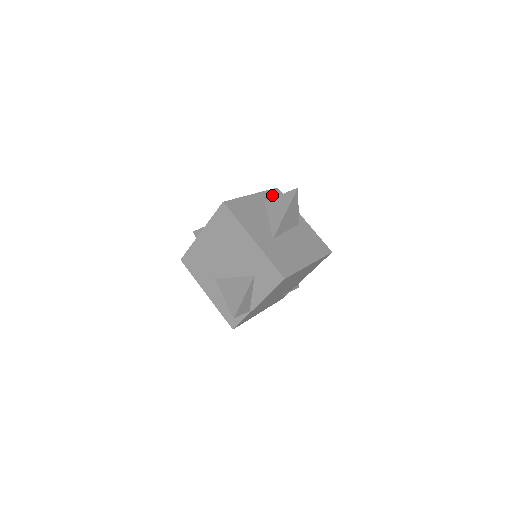
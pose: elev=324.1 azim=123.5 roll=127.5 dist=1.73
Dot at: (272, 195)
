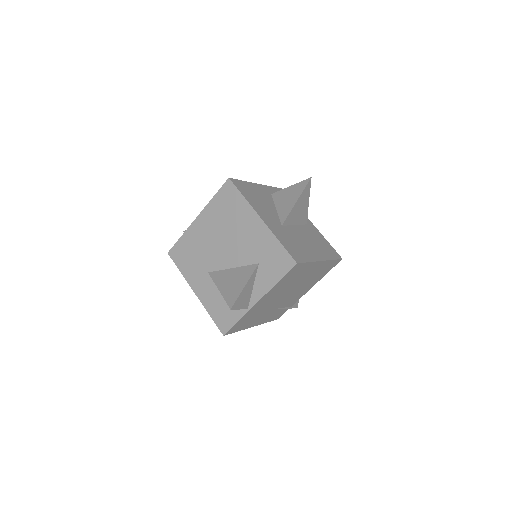
Dot at: occluded
